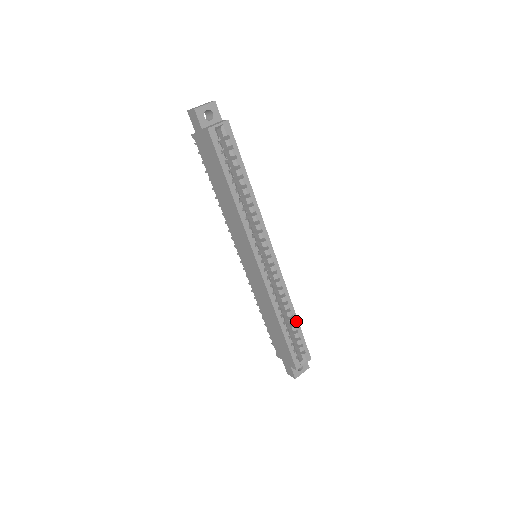
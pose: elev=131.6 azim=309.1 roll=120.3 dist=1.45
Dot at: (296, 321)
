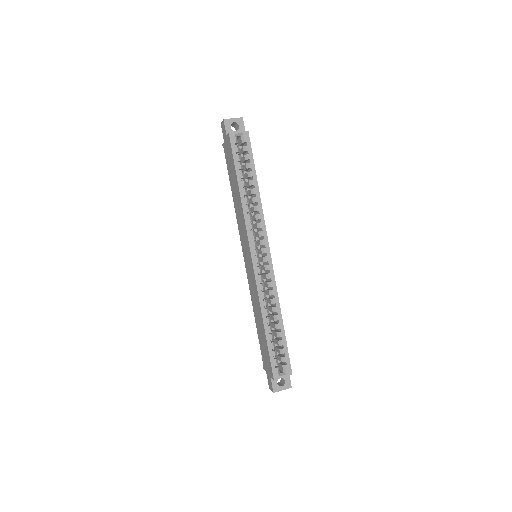
Dot at: (282, 327)
